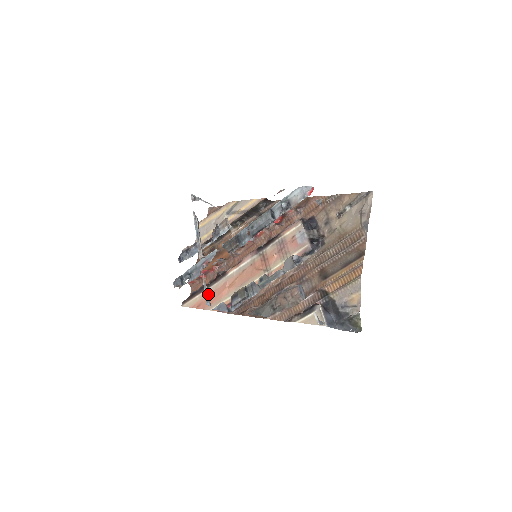
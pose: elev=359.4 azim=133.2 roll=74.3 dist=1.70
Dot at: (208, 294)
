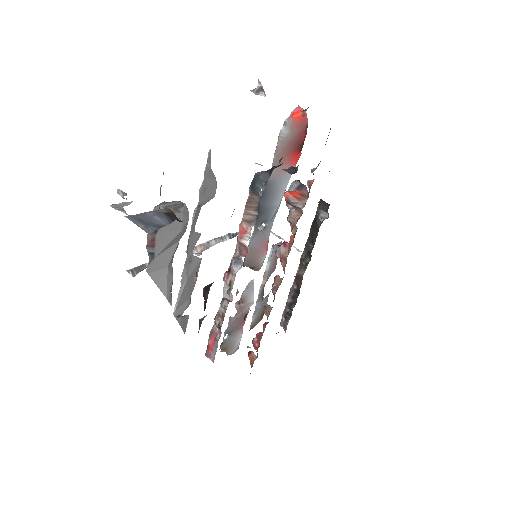
Dot at: (142, 265)
